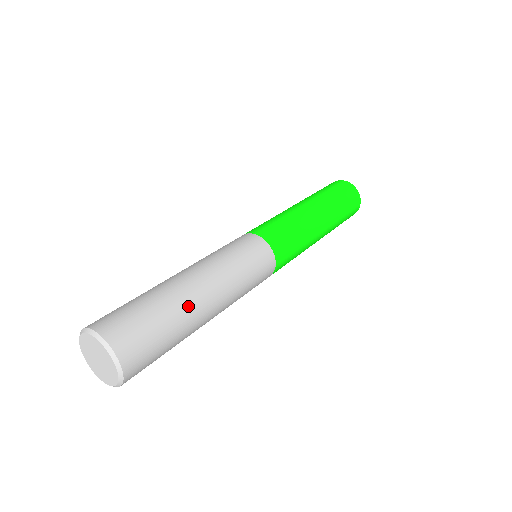
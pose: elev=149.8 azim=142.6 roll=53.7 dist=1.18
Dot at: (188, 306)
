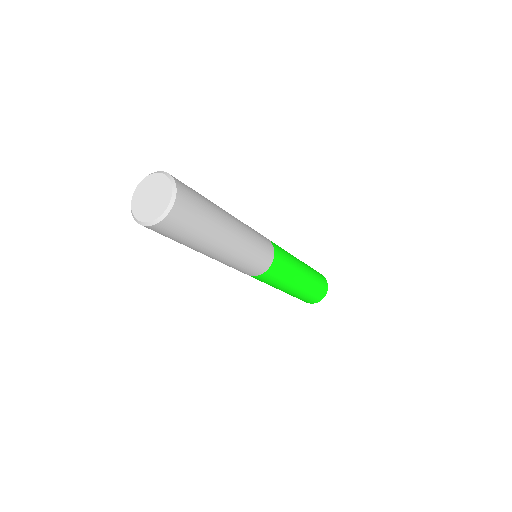
Dot at: (221, 213)
